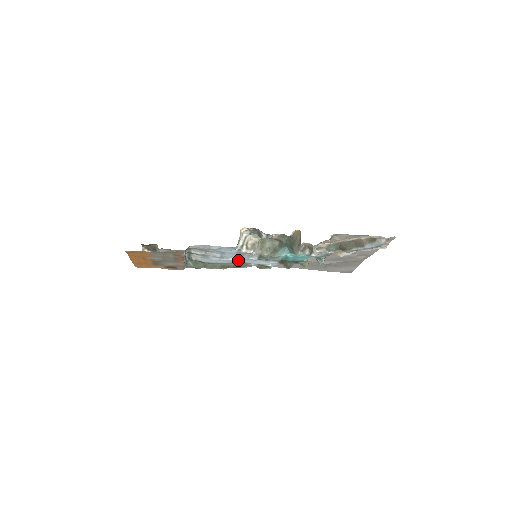
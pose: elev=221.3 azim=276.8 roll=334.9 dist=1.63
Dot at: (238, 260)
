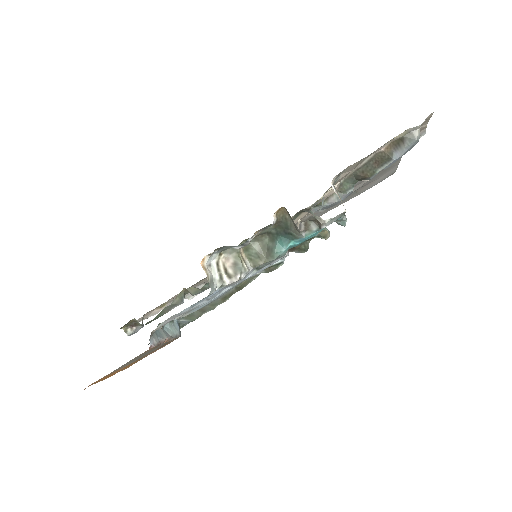
Dot at: (234, 285)
